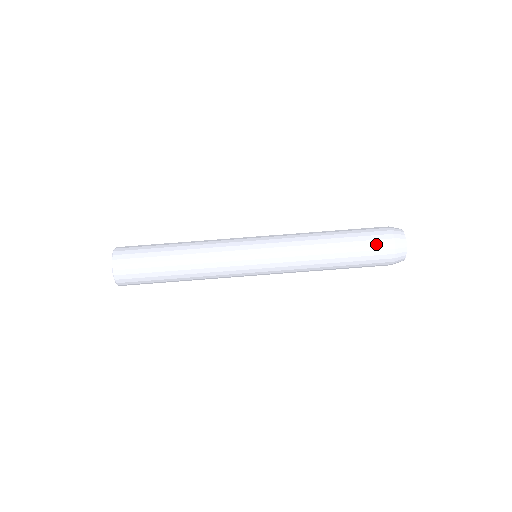
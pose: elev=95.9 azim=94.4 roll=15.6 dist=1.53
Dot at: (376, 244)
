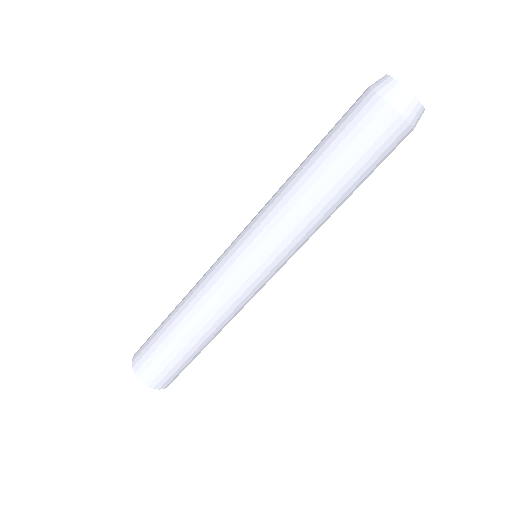
Dot at: (359, 121)
